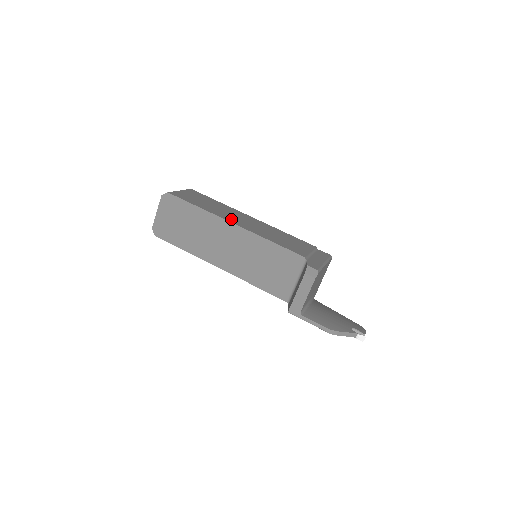
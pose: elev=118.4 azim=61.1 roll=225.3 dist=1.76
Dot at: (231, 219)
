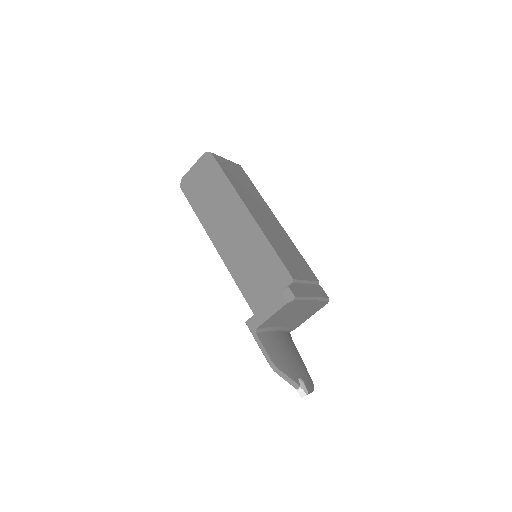
Dot at: (251, 207)
